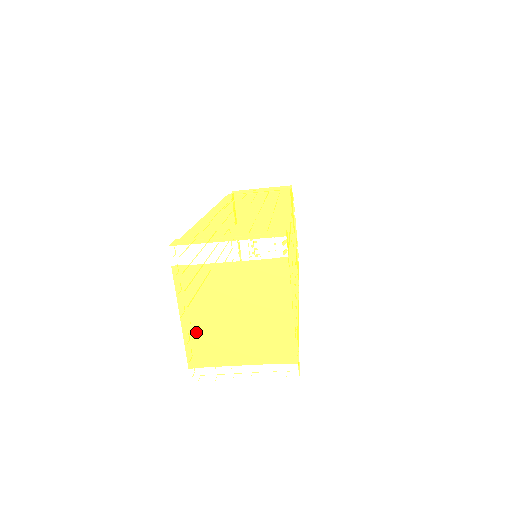
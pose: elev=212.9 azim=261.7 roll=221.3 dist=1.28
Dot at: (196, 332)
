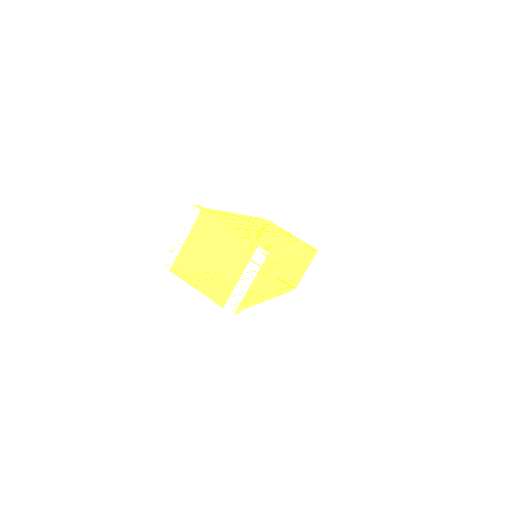
Dot at: (207, 287)
